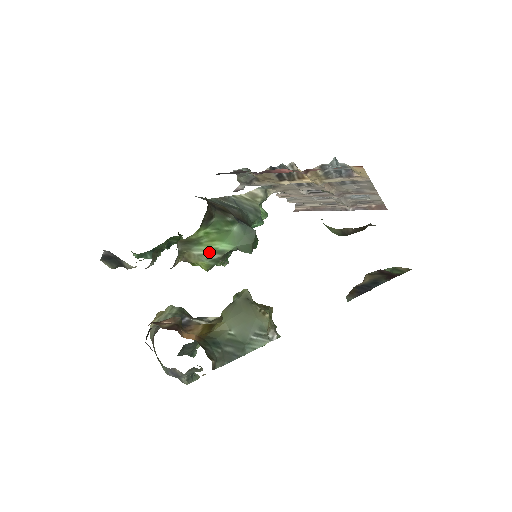
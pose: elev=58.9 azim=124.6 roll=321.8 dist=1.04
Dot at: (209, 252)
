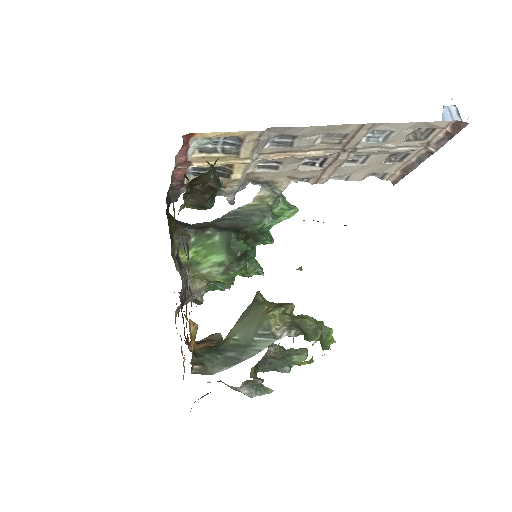
Dot at: (213, 268)
